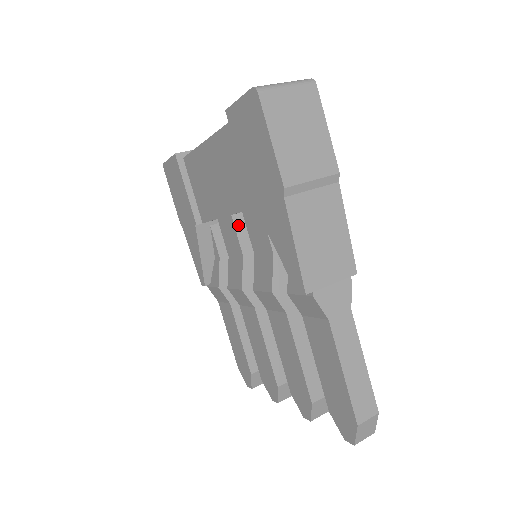
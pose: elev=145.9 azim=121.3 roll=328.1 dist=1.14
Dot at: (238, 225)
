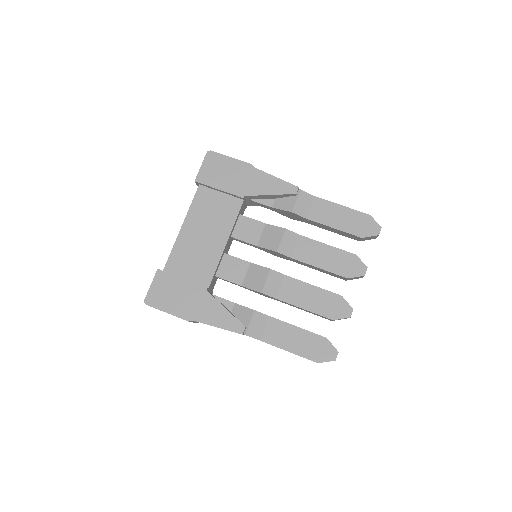
Dot at: (232, 256)
